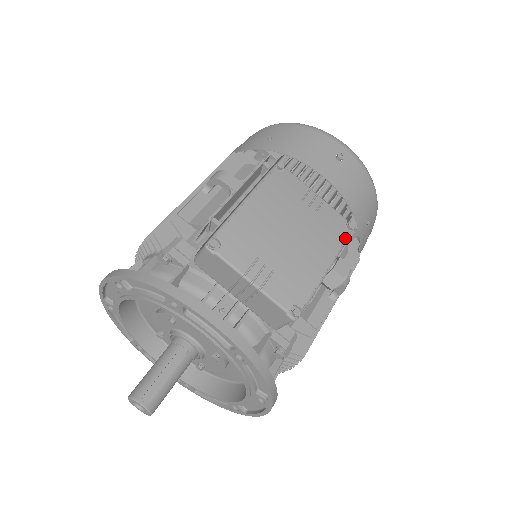
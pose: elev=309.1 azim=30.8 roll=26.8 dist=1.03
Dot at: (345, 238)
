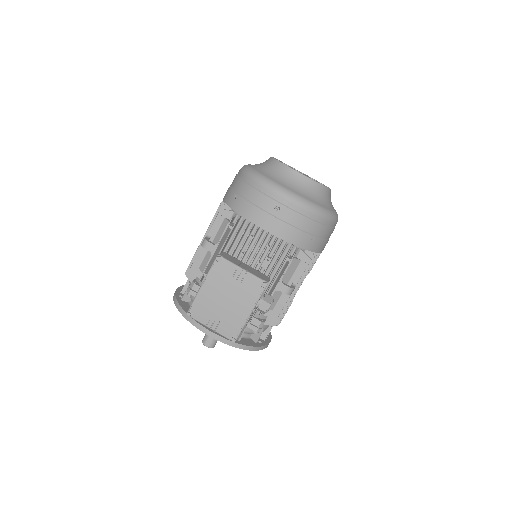
Dot at: (260, 294)
